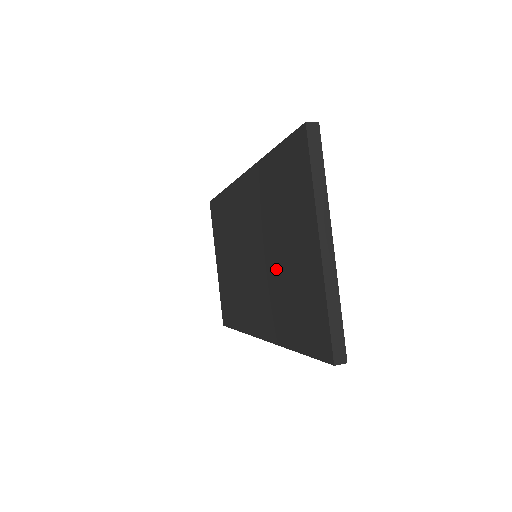
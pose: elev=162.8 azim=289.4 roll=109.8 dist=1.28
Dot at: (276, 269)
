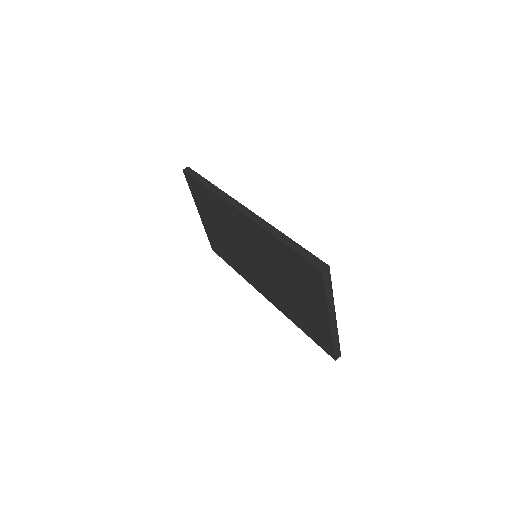
Dot at: (284, 290)
